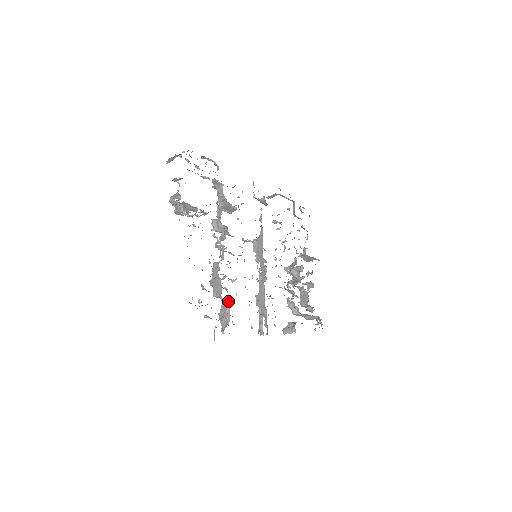
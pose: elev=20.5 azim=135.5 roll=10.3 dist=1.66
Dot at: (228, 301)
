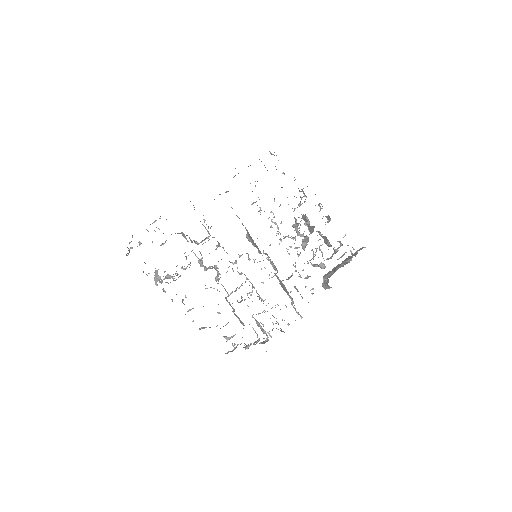
Dot at: (258, 314)
